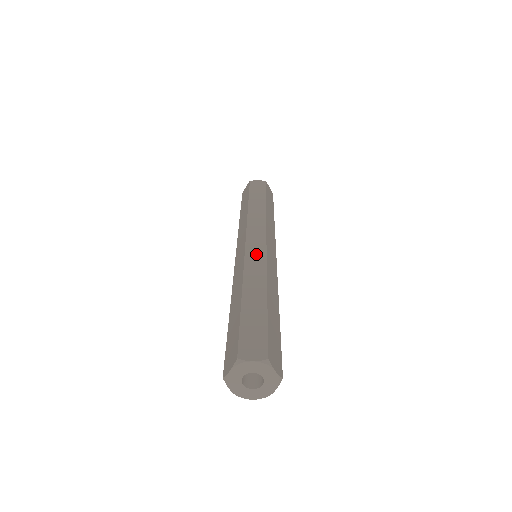
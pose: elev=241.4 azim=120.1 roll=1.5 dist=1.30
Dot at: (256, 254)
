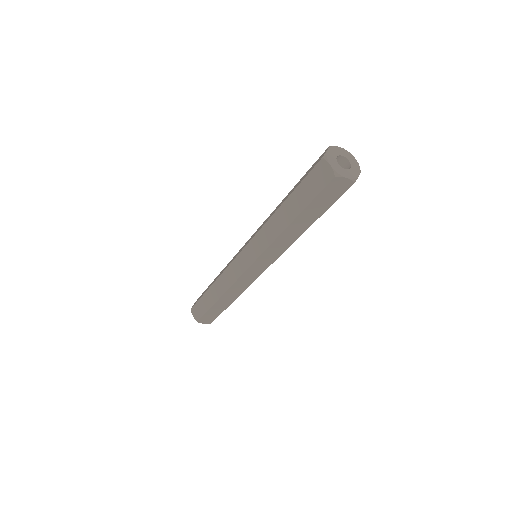
Dot at: occluded
